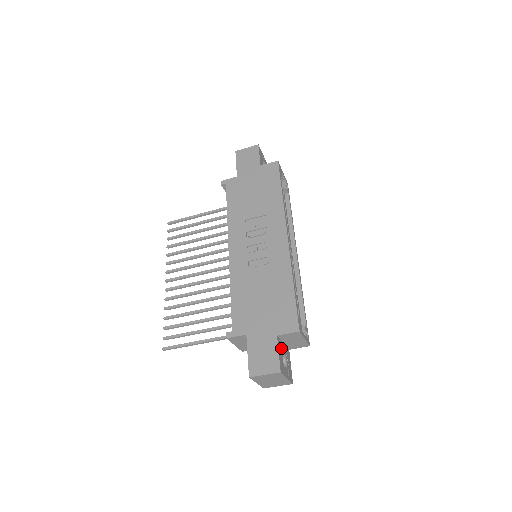
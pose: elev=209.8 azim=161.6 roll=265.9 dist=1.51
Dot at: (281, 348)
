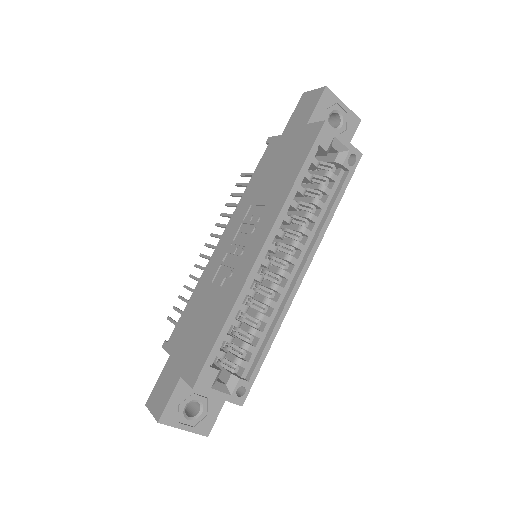
Dot at: (188, 393)
